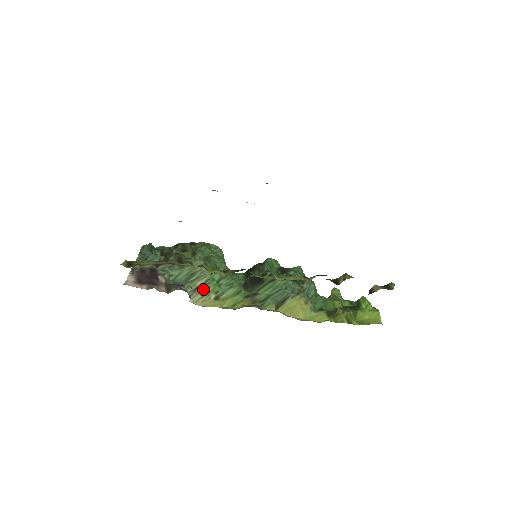
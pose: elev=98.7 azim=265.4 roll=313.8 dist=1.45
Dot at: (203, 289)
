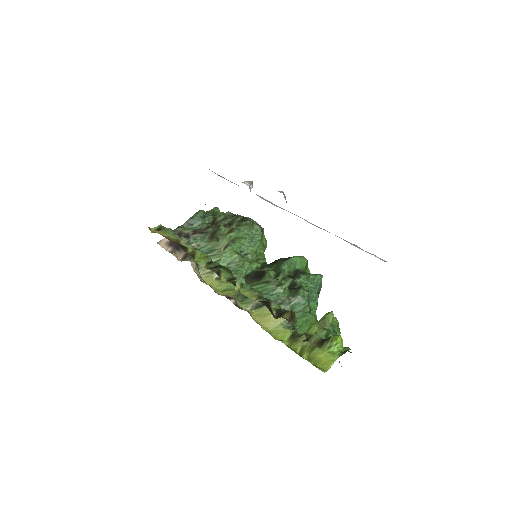
Dot at: occluded
